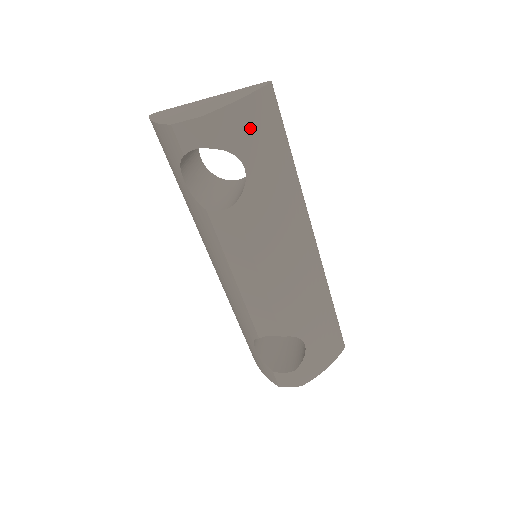
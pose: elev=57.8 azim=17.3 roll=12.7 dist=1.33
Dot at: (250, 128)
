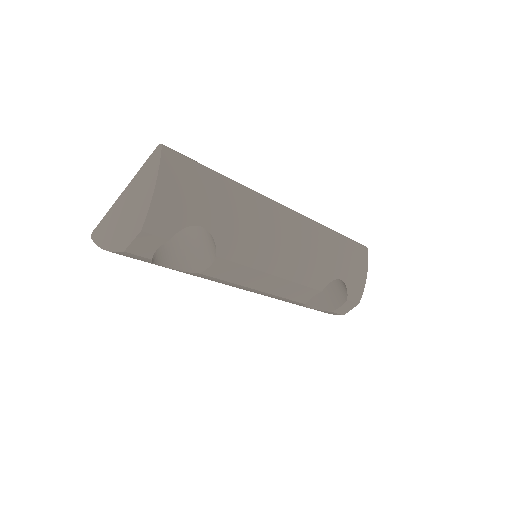
Dot at: (180, 197)
